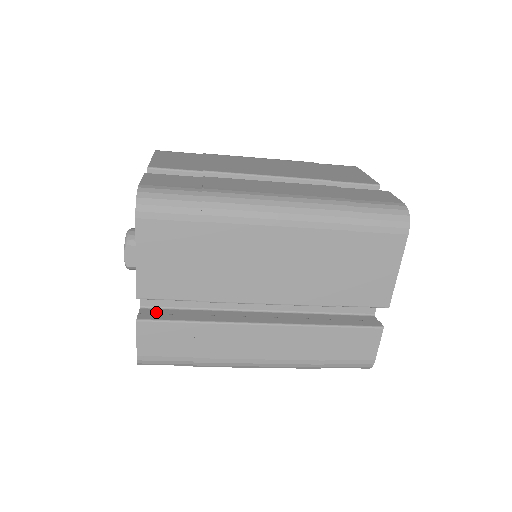
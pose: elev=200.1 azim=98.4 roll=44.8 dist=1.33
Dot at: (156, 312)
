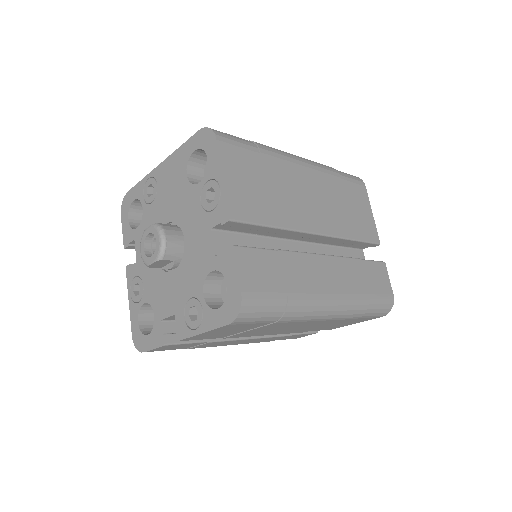
Dot at: (175, 327)
